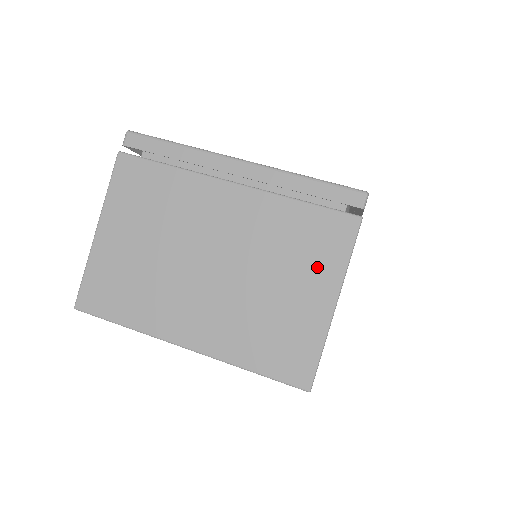
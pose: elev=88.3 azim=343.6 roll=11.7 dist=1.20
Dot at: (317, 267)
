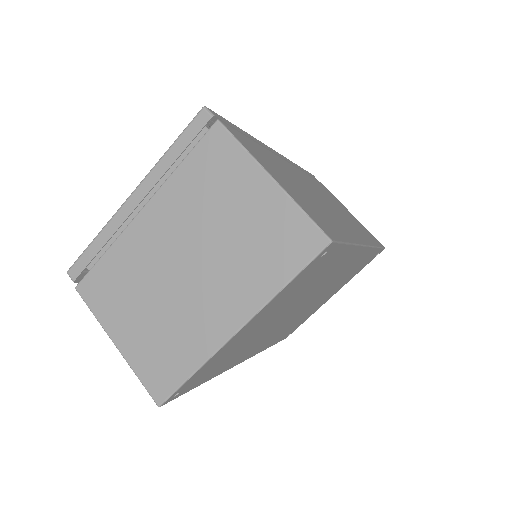
Dot at: (234, 177)
